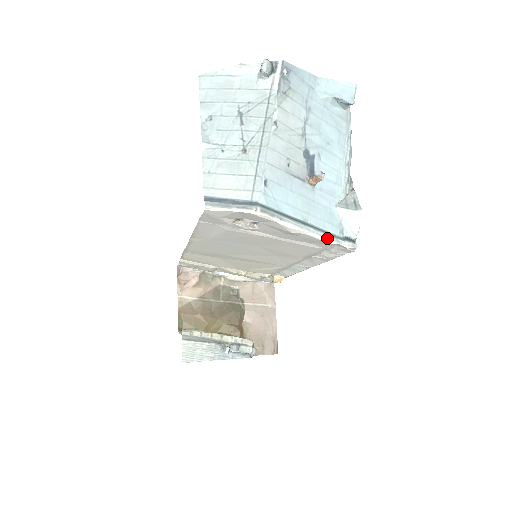
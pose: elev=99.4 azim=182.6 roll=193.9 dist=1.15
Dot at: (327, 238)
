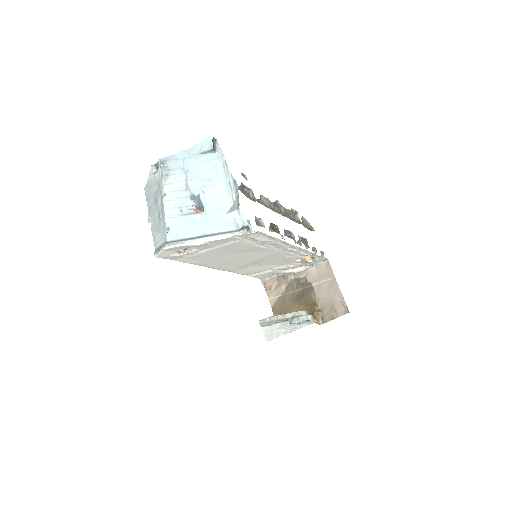
Dot at: (223, 236)
